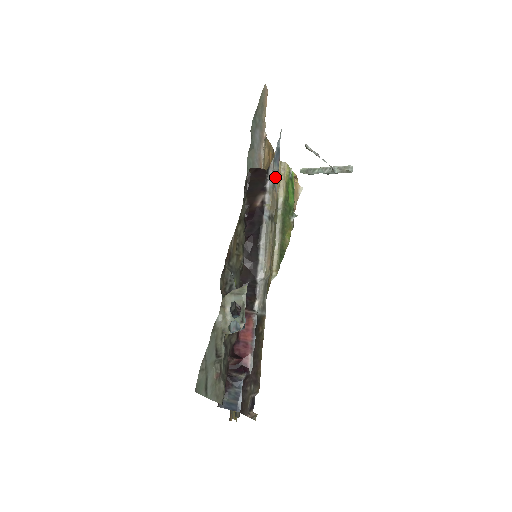
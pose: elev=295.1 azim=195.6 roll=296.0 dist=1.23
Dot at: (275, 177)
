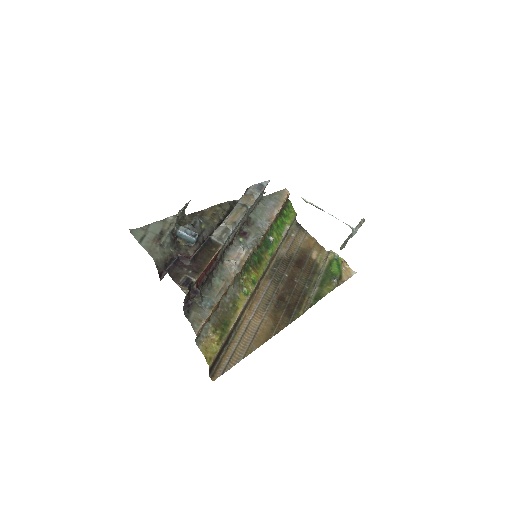
Dot at: (255, 193)
